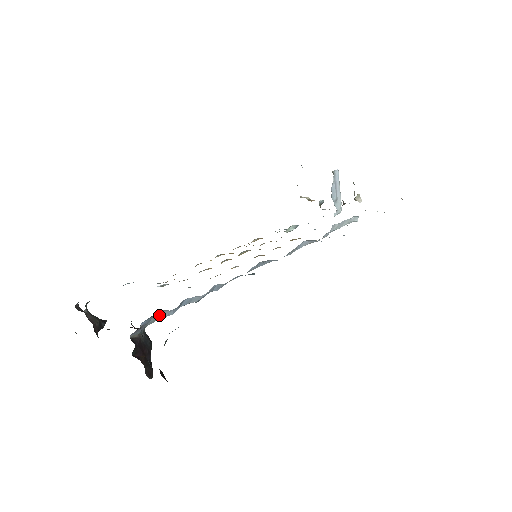
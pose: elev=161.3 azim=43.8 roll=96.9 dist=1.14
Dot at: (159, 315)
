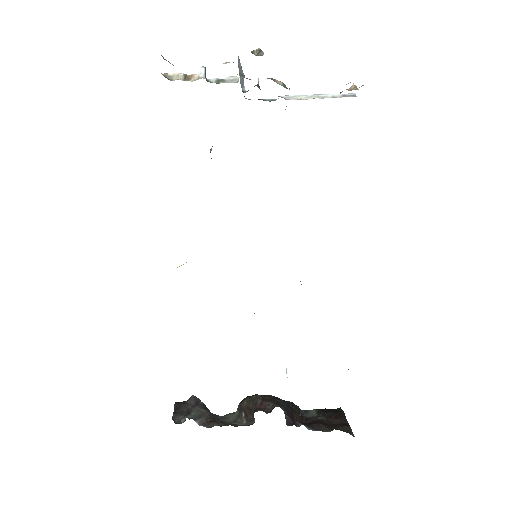
Dot at: occluded
